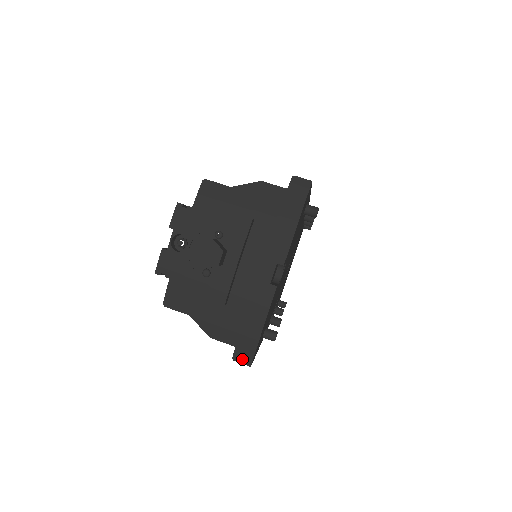
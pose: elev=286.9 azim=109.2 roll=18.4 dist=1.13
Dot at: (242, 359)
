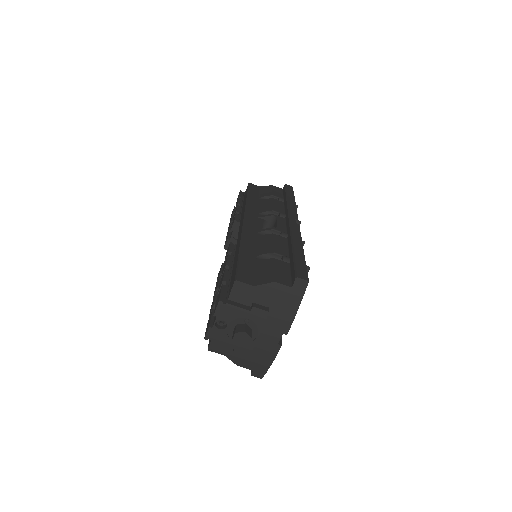
Dot at: (257, 376)
